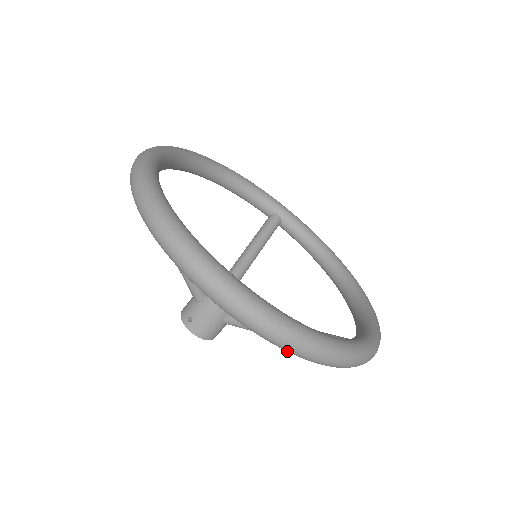
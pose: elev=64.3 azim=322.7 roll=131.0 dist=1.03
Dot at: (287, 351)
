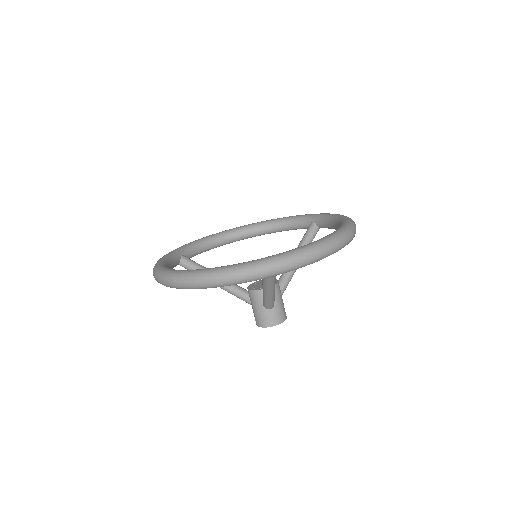
Dot at: occluded
